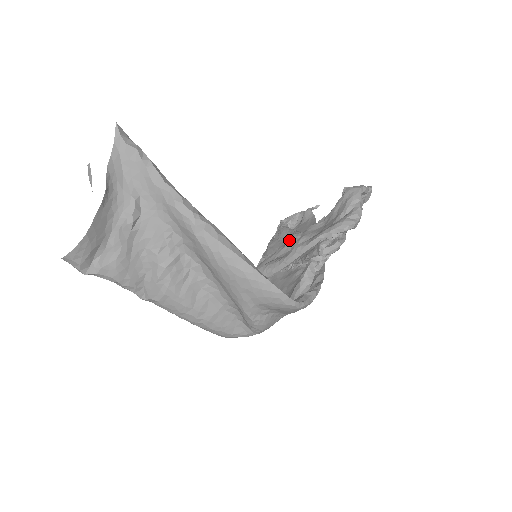
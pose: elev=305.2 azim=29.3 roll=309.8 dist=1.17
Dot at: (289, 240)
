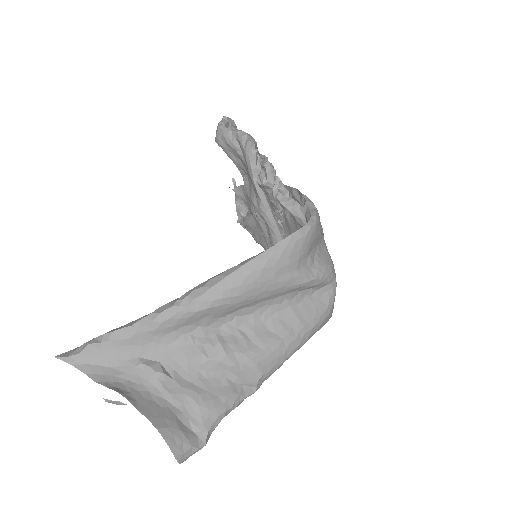
Dot at: (255, 218)
